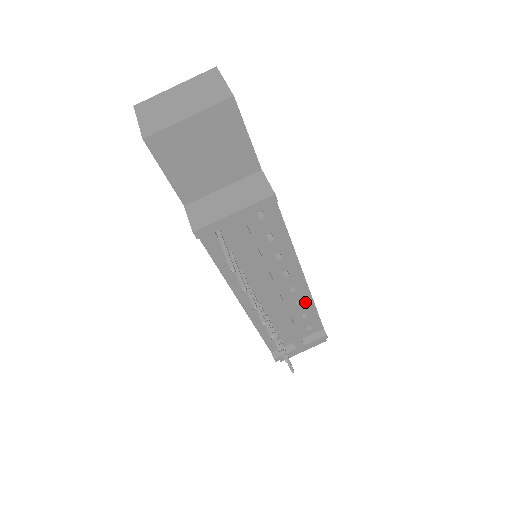
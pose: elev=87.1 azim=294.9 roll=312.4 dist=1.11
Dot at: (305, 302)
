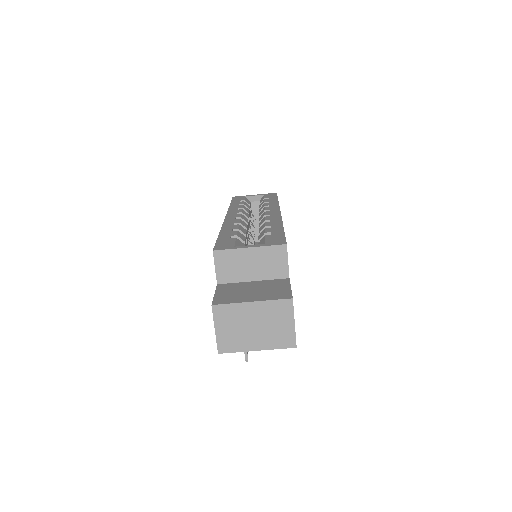
Dot at: occluded
